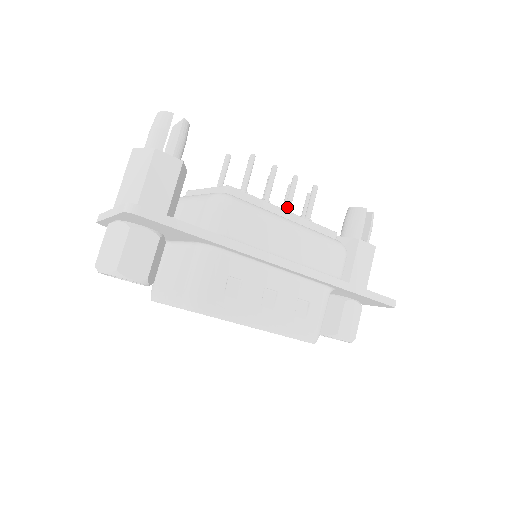
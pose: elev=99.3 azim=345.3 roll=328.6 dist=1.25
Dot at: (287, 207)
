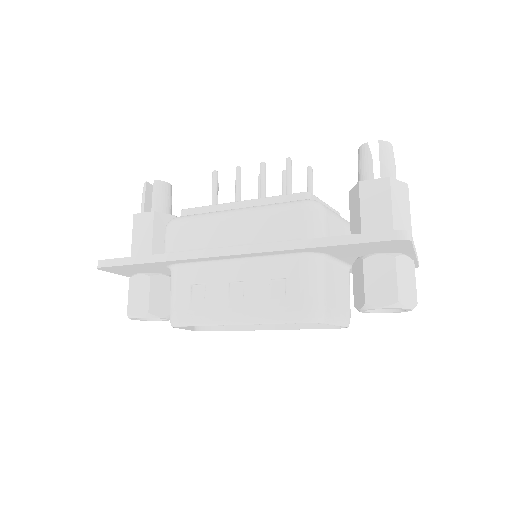
Dot at: (260, 196)
